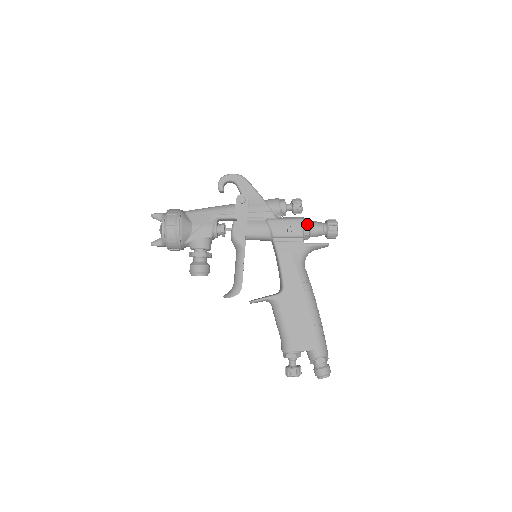
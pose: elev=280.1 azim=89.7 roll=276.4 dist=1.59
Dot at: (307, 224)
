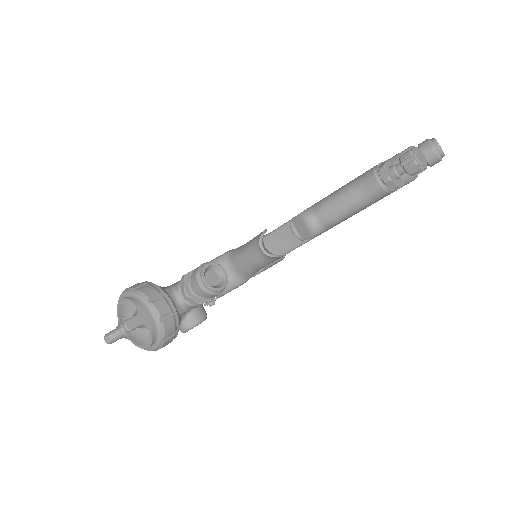
Dot at: occluded
